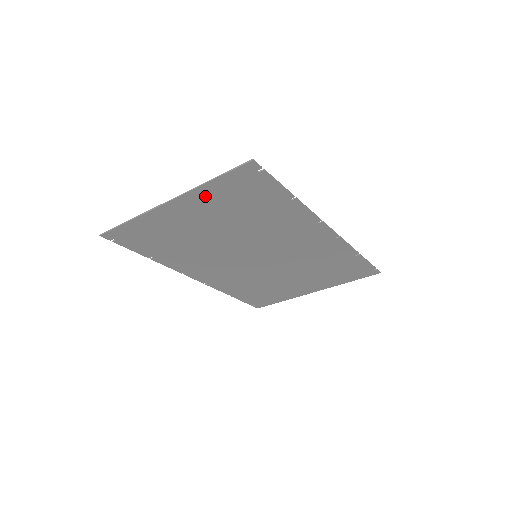
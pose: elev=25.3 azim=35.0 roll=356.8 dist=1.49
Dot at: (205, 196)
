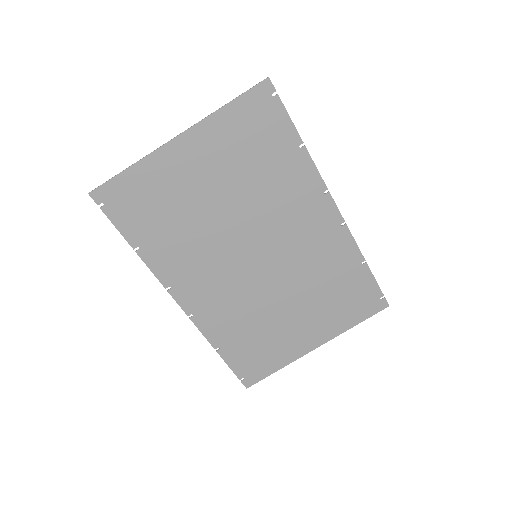
Dot at: (217, 130)
